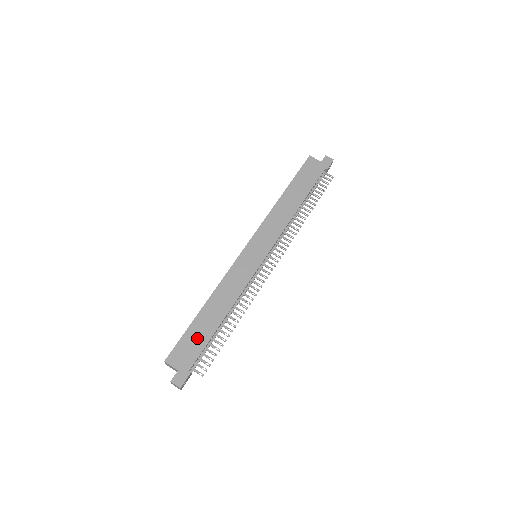
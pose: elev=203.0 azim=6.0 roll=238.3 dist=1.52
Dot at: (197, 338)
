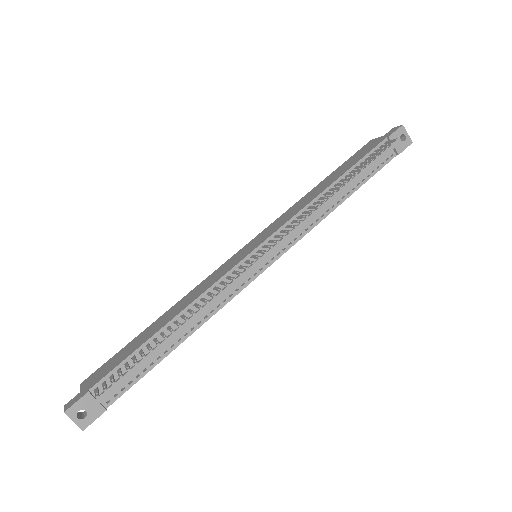
Dot at: (126, 352)
